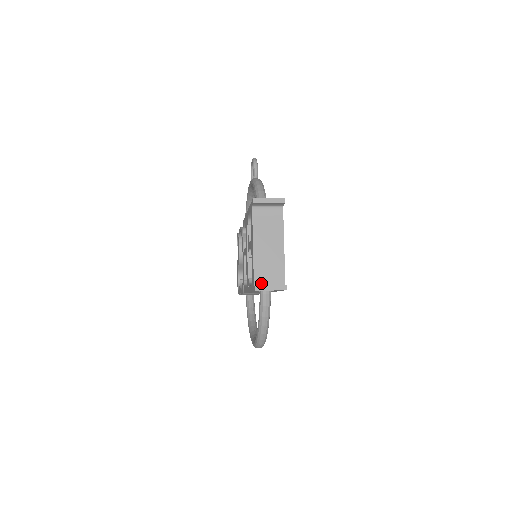
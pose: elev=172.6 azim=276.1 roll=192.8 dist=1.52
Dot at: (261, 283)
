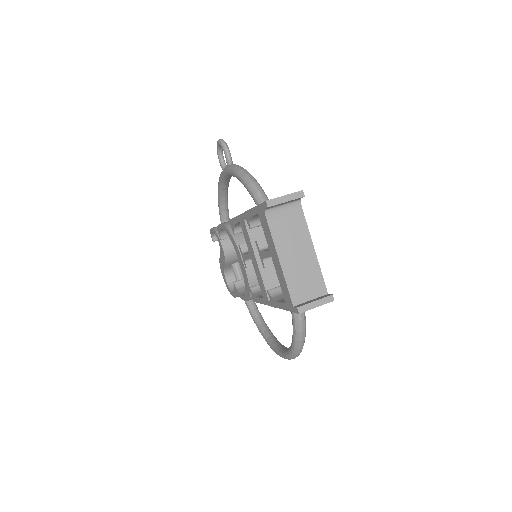
Dot at: (300, 301)
